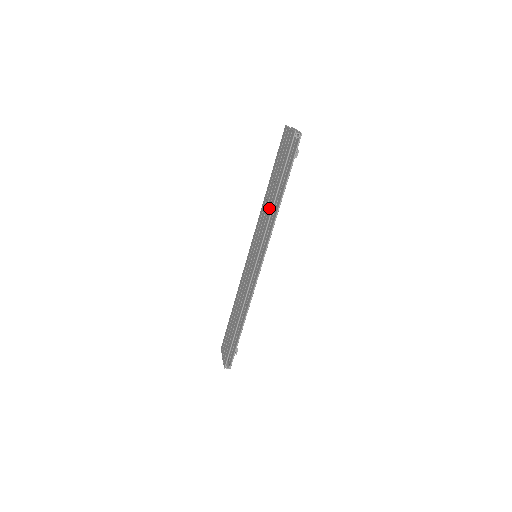
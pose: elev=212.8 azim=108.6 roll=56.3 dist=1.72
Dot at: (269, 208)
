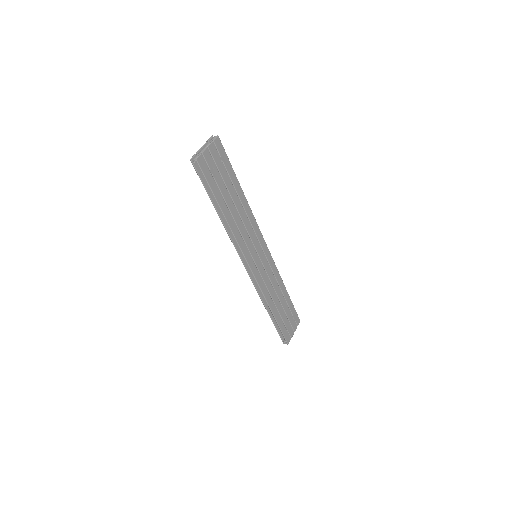
Dot at: occluded
